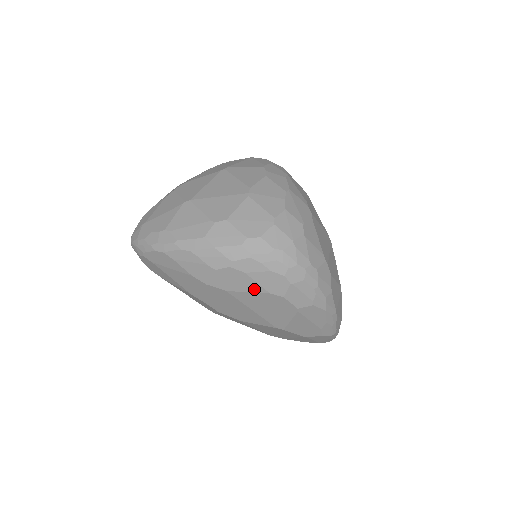
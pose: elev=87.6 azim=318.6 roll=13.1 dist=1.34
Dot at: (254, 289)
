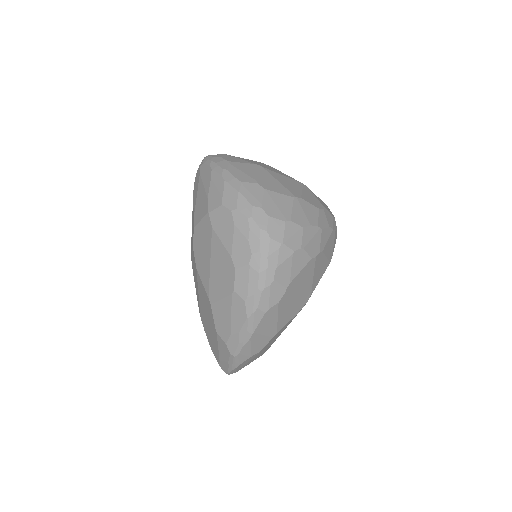
Dot at: (227, 243)
